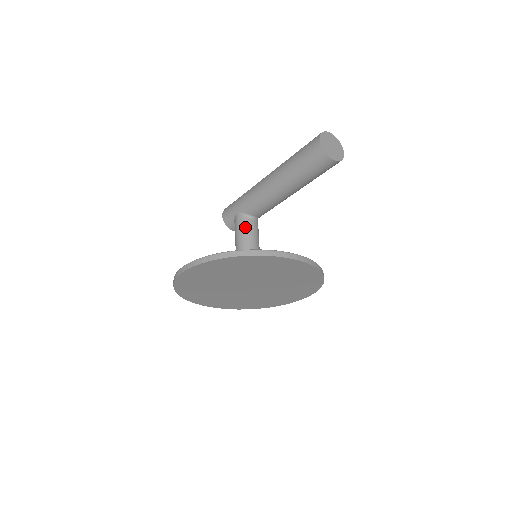
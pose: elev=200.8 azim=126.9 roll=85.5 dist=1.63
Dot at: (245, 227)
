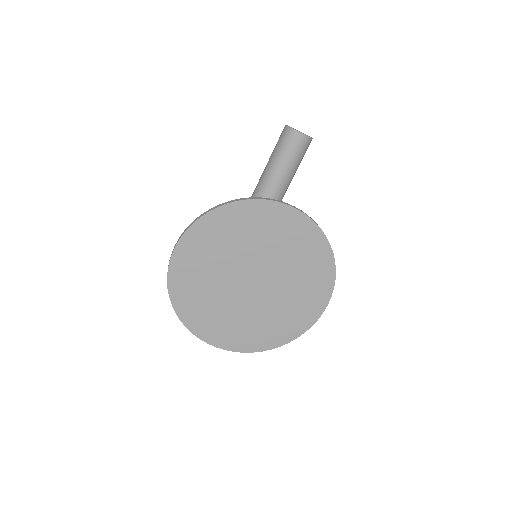
Dot at: occluded
